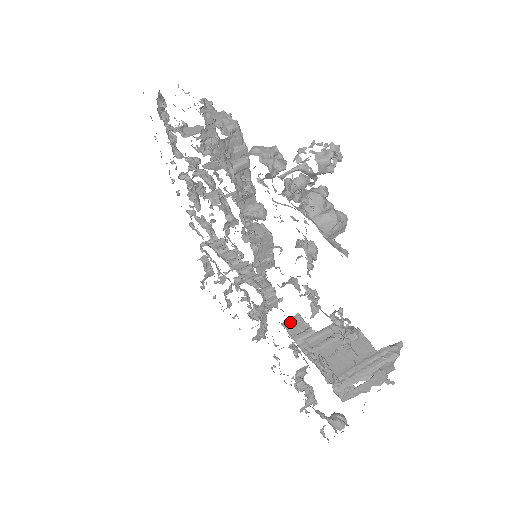
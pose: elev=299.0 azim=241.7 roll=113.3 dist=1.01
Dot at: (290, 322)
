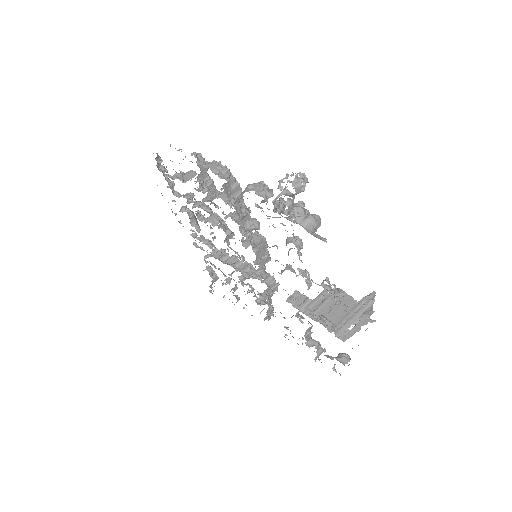
Dot at: (292, 298)
